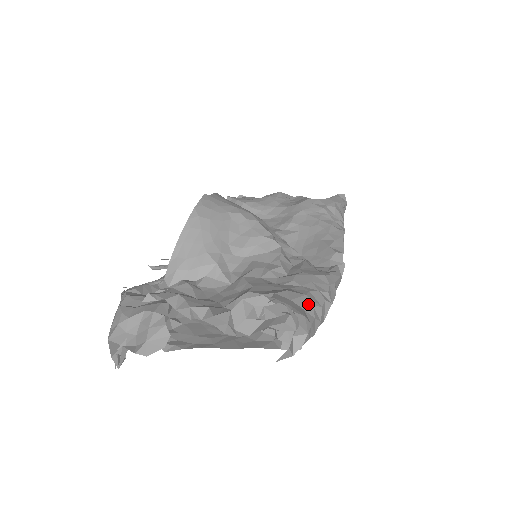
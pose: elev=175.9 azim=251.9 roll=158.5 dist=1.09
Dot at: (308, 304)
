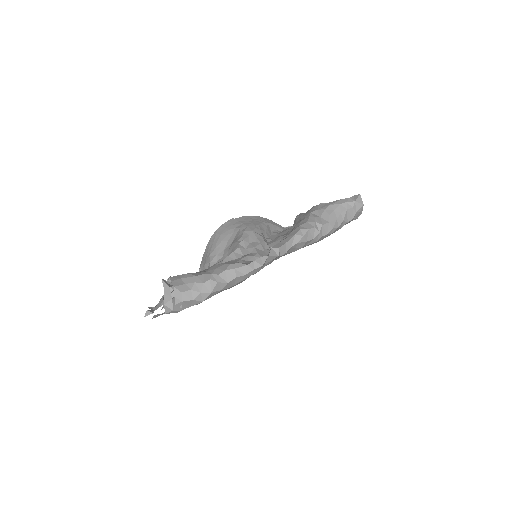
Dot at: (192, 281)
